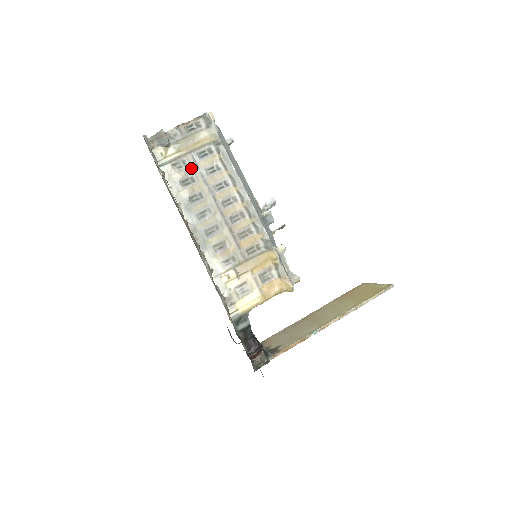
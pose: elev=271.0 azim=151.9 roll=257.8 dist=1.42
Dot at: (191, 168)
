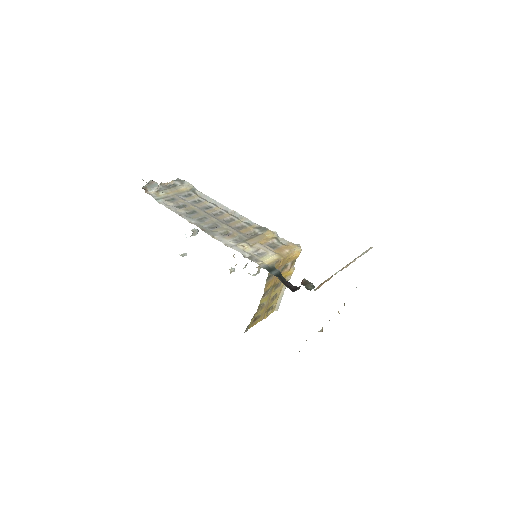
Dot at: (180, 201)
